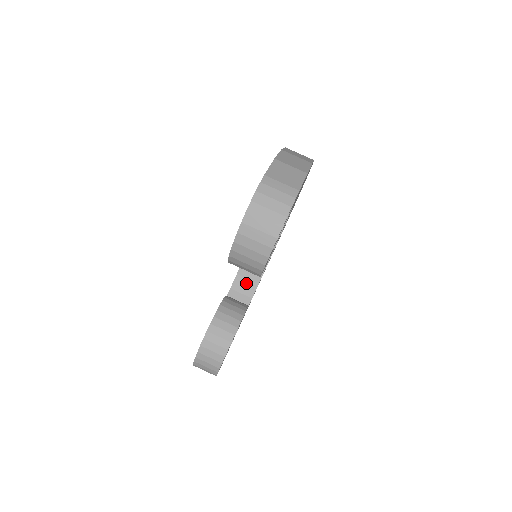
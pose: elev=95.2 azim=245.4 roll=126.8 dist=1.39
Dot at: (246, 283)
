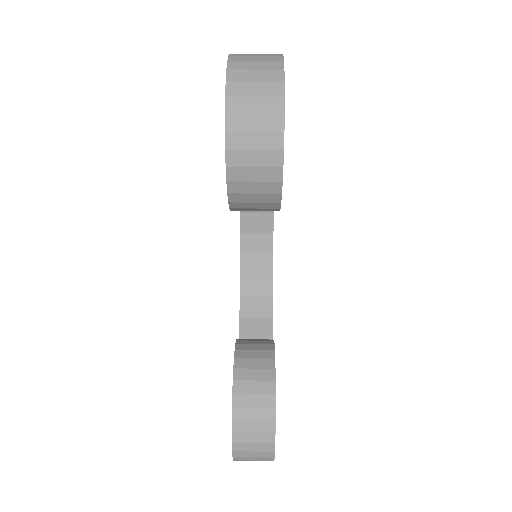
Dot at: (256, 324)
